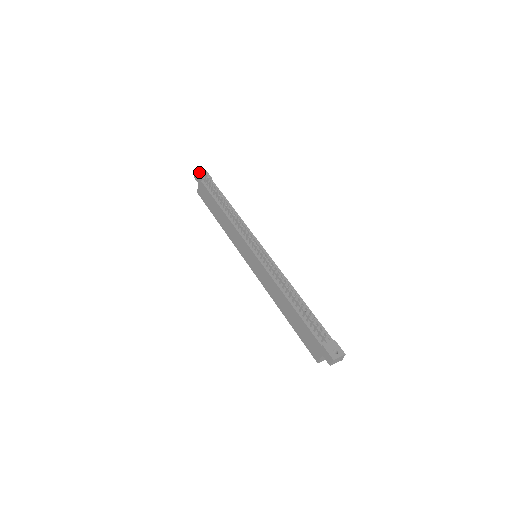
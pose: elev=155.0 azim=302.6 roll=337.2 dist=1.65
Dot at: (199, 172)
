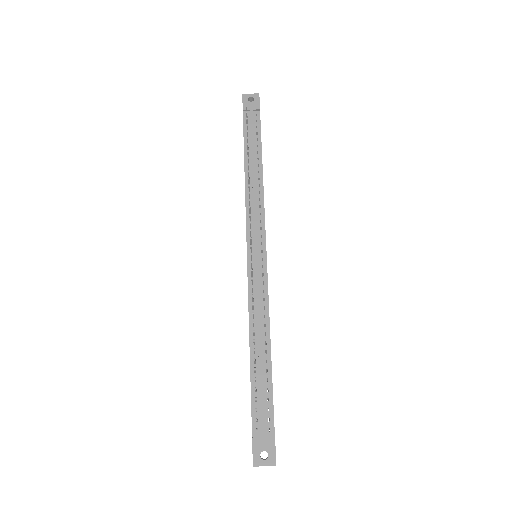
Dot at: (247, 96)
